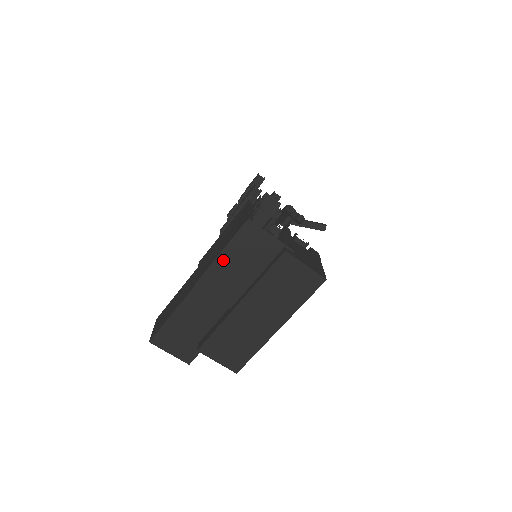
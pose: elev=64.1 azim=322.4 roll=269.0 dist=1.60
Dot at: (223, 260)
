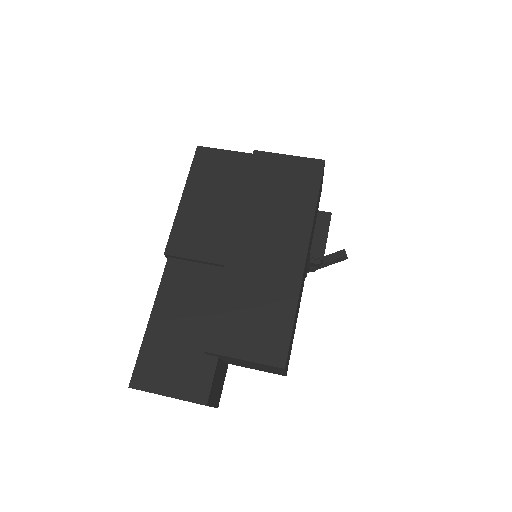
Dot at: (188, 204)
